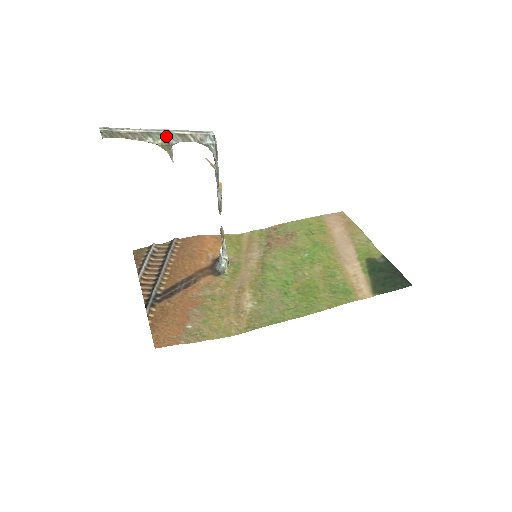
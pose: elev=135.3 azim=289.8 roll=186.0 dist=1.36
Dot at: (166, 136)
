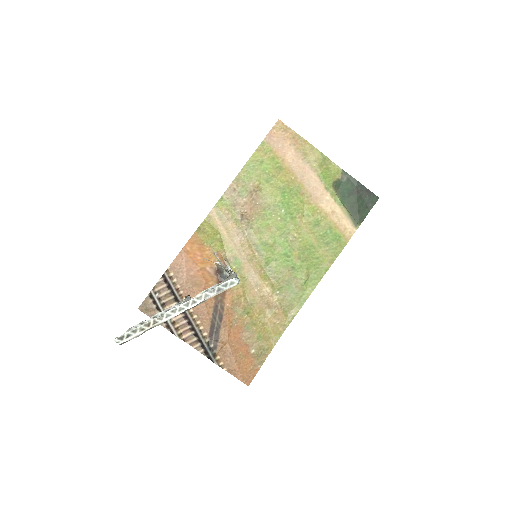
Dot at: occluded
